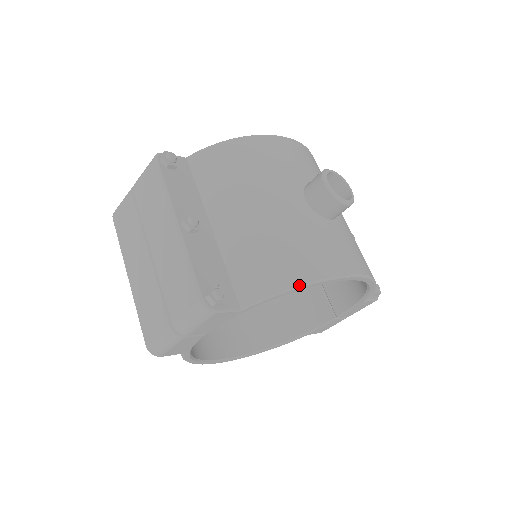
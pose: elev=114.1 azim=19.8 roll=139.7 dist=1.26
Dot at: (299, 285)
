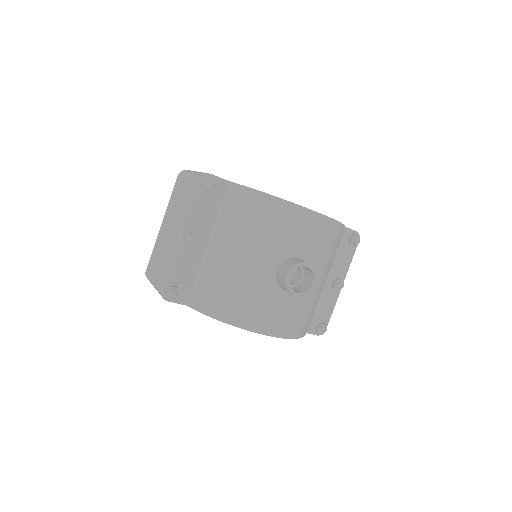
Dot at: (222, 320)
